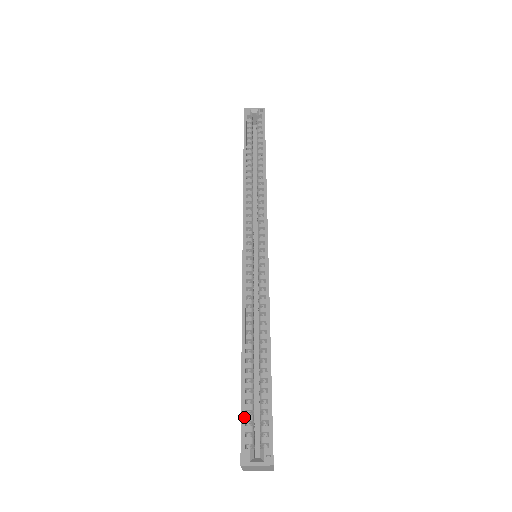
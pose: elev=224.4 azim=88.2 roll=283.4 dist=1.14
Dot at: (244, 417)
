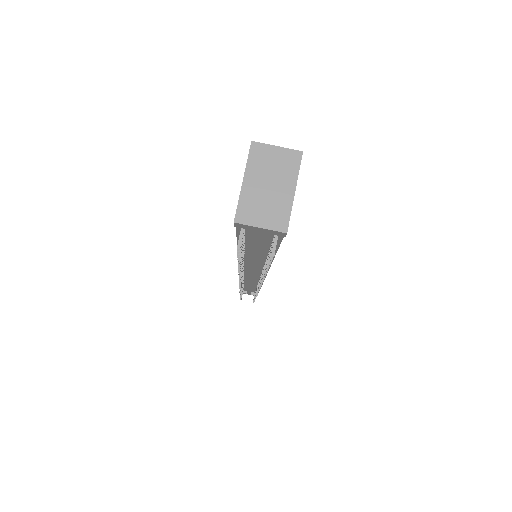
Dot at: occluded
